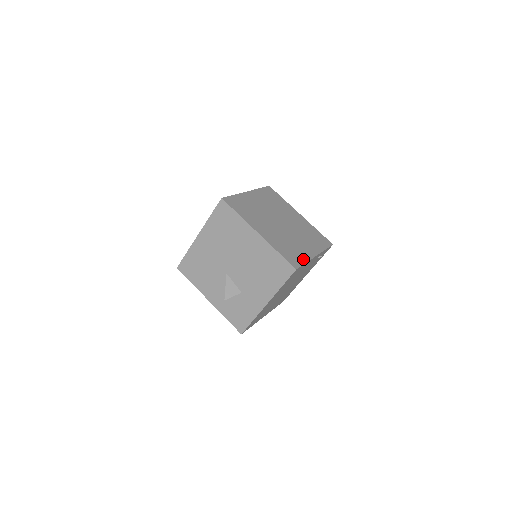
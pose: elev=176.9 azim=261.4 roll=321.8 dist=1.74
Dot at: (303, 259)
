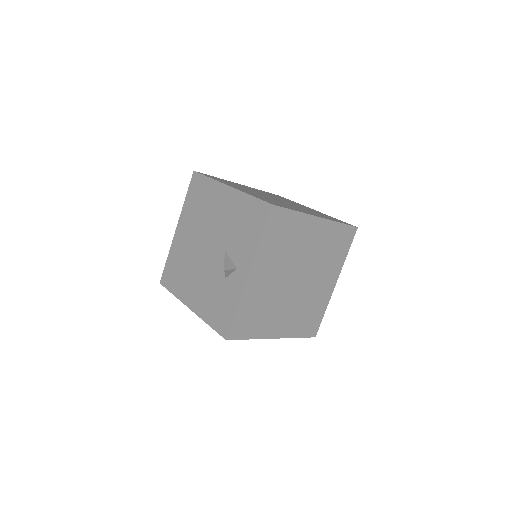
Dot at: (322, 312)
